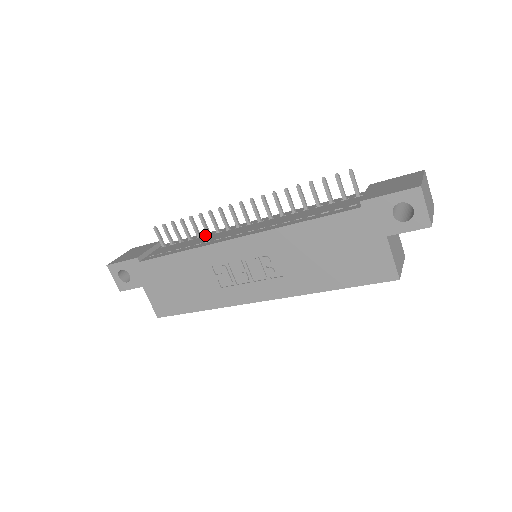
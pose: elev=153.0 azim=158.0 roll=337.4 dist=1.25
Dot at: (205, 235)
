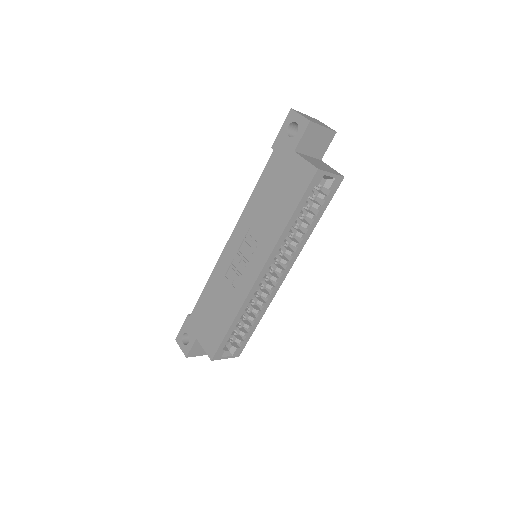
Dot at: occluded
